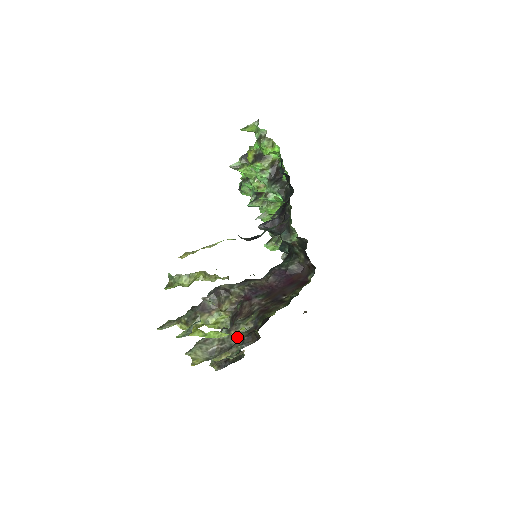
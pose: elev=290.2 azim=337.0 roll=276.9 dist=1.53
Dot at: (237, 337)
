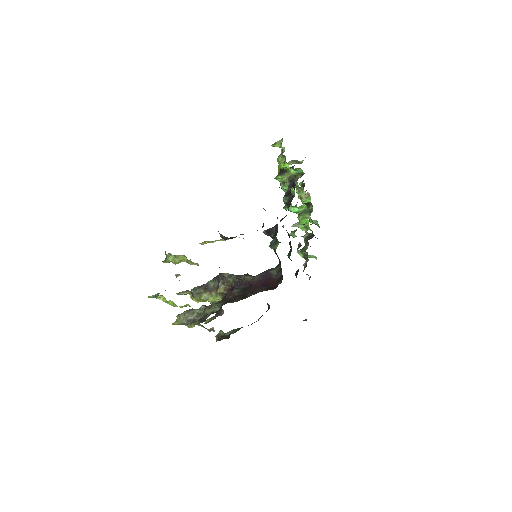
Dot at: (207, 315)
